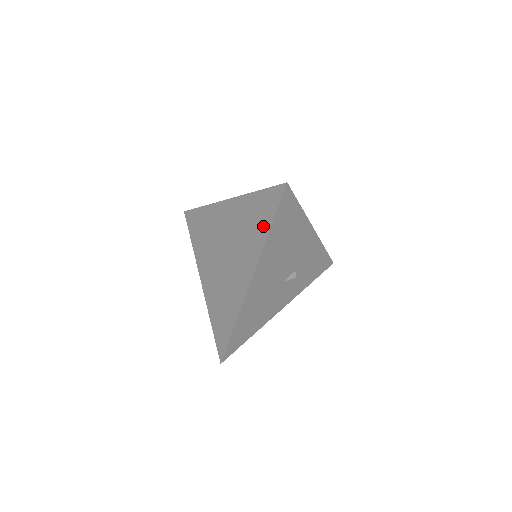
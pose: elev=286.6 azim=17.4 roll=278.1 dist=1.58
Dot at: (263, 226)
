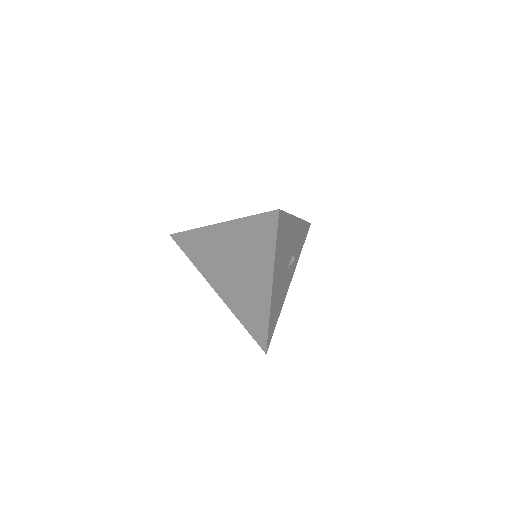
Dot at: (267, 246)
